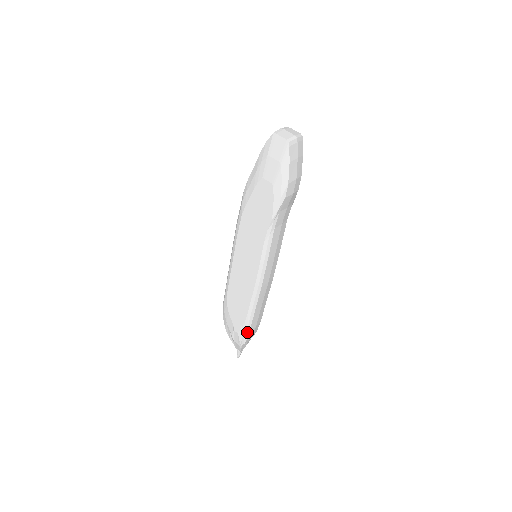
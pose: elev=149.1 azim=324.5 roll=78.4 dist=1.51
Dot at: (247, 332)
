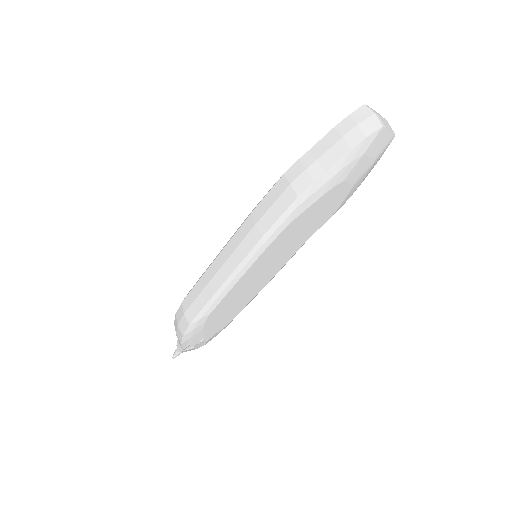
Dot at: occluded
